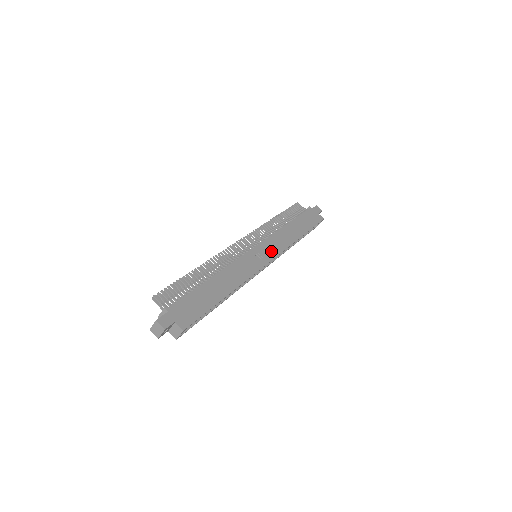
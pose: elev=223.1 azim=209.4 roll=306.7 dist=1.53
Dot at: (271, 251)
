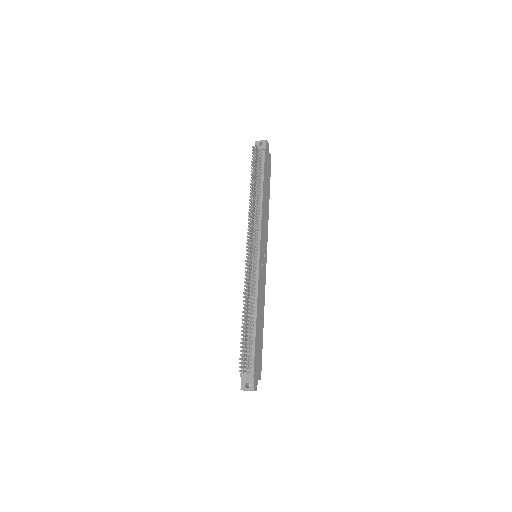
Dot at: (265, 246)
